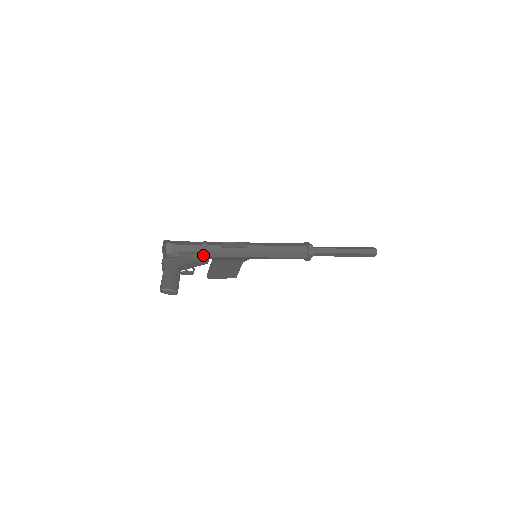
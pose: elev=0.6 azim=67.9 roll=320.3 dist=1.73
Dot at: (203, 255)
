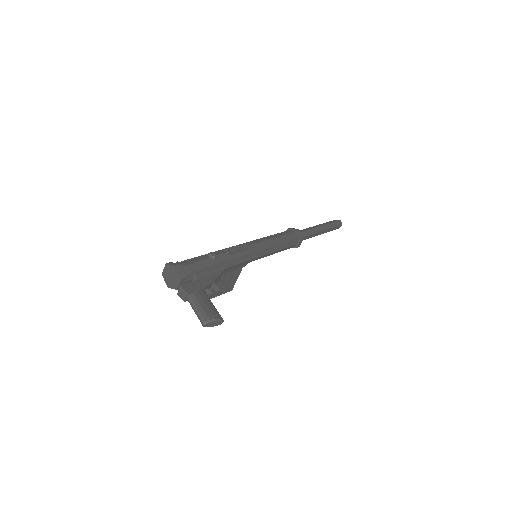
Dot at: (217, 269)
